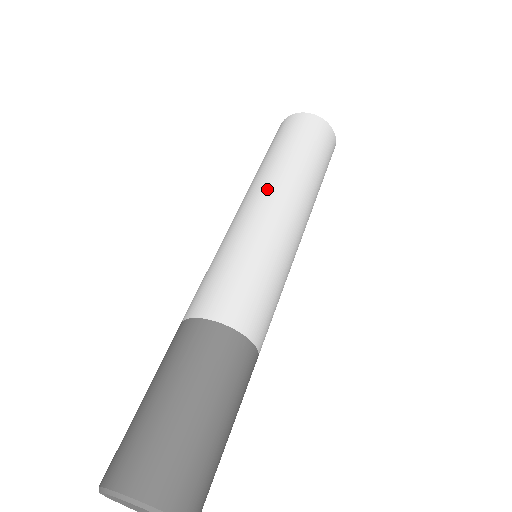
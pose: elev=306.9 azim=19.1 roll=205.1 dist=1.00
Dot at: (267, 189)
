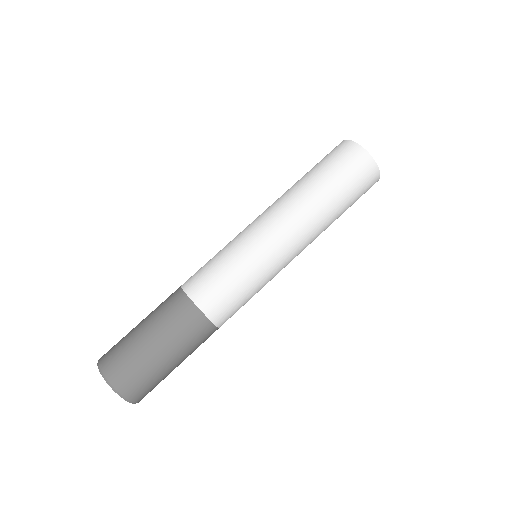
Dot at: (291, 221)
